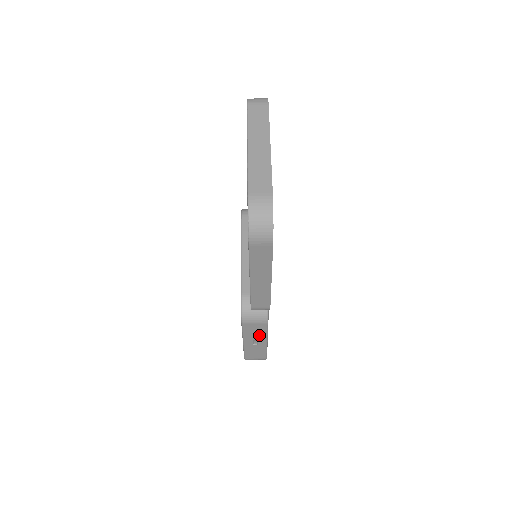
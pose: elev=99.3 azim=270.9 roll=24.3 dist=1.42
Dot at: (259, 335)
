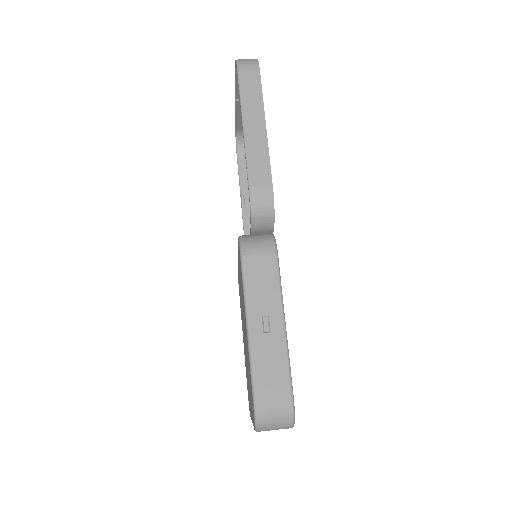
Dot at: (269, 296)
